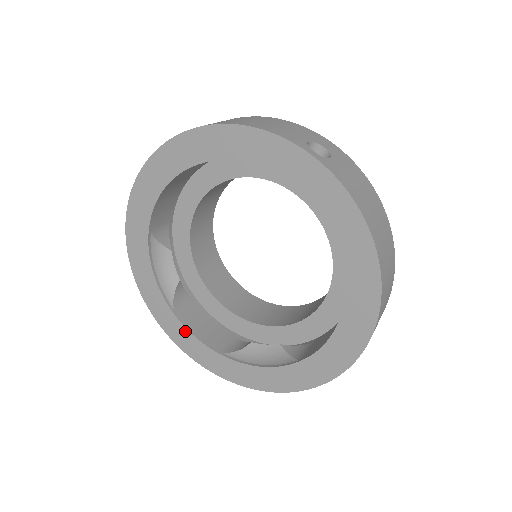
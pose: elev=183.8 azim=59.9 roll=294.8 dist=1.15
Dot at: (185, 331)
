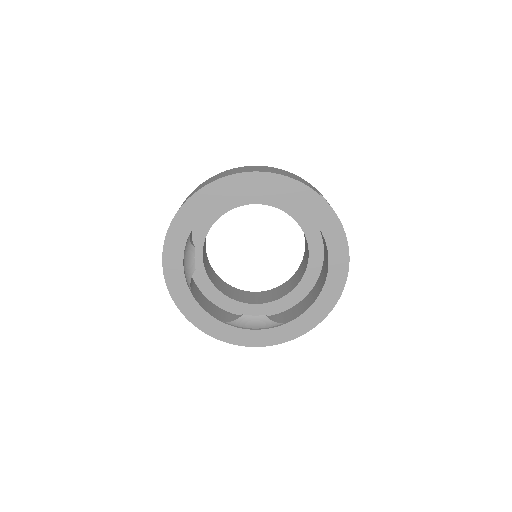
Dot at: (198, 307)
